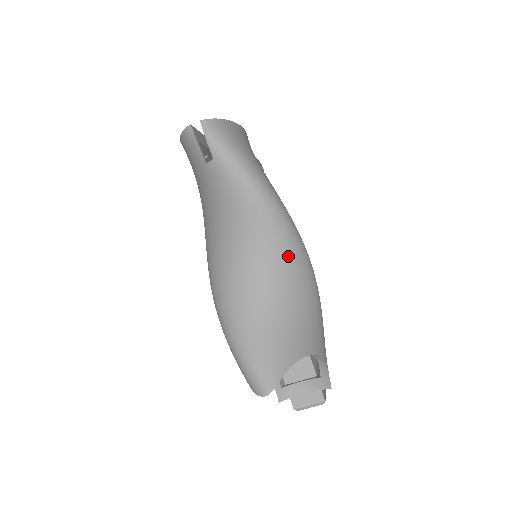
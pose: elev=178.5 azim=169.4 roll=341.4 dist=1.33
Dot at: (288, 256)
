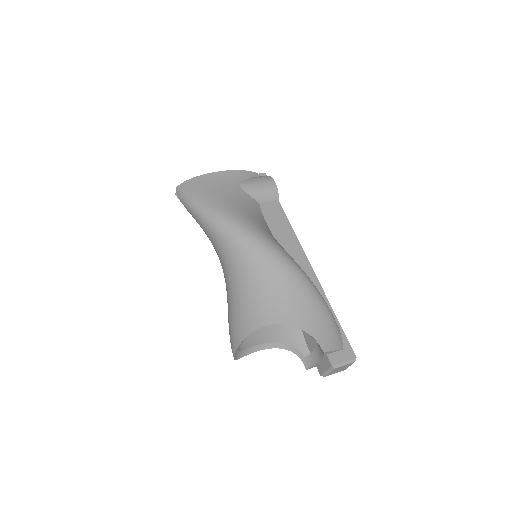
Dot at: (238, 253)
